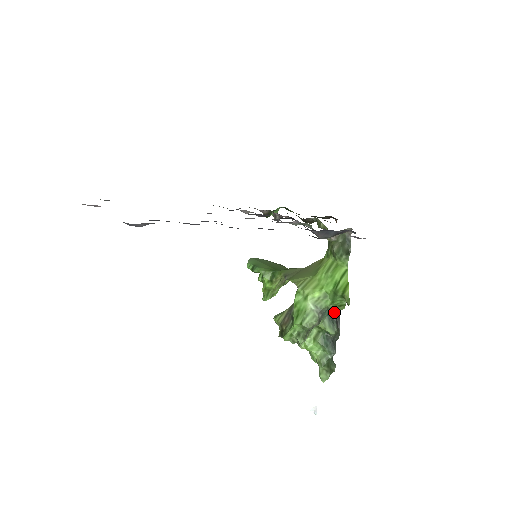
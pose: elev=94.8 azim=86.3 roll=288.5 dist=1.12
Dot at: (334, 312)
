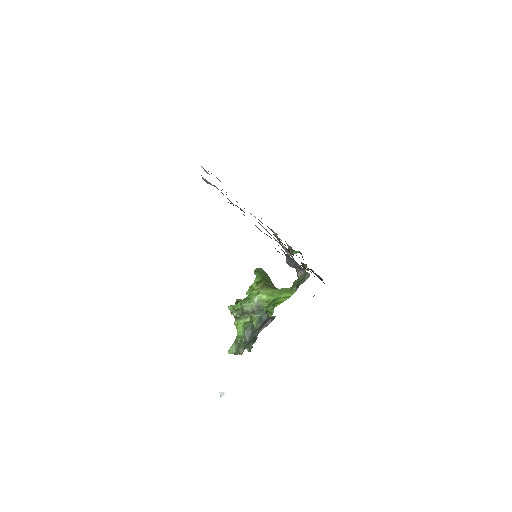
Dot at: (266, 317)
